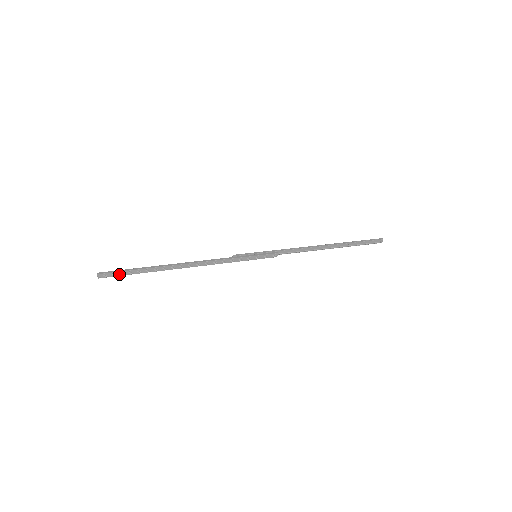
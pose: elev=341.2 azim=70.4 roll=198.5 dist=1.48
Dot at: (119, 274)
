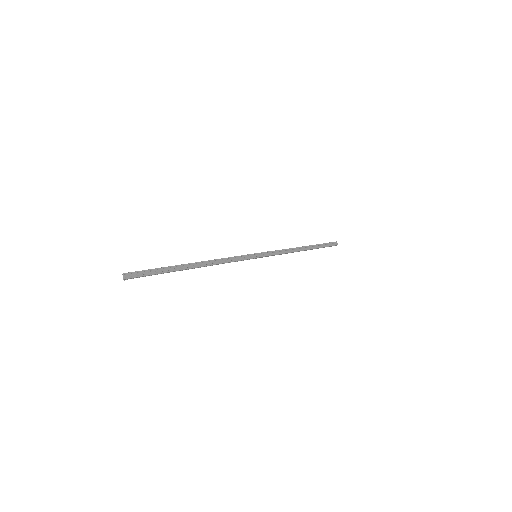
Dot at: (145, 274)
